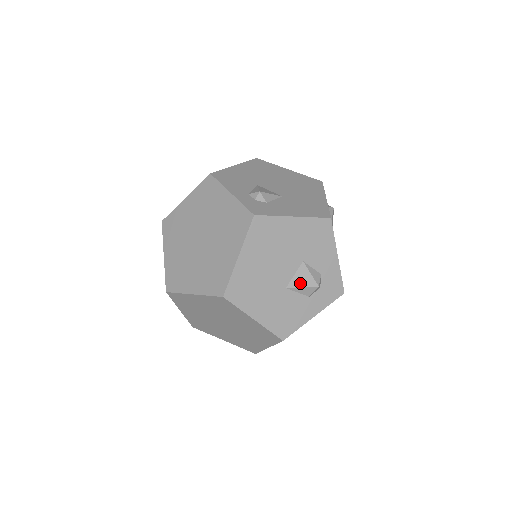
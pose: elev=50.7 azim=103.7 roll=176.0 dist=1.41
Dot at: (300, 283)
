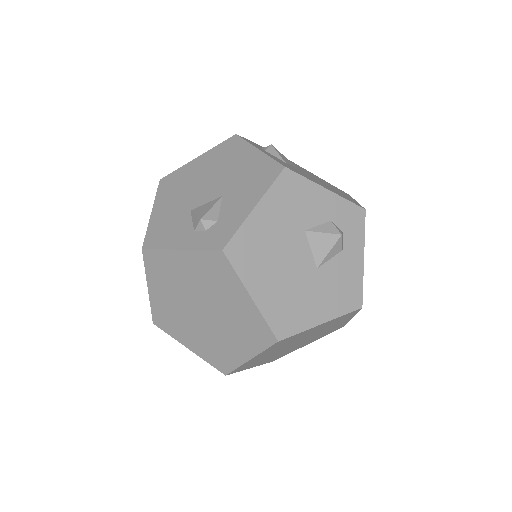
Dot at: (323, 251)
